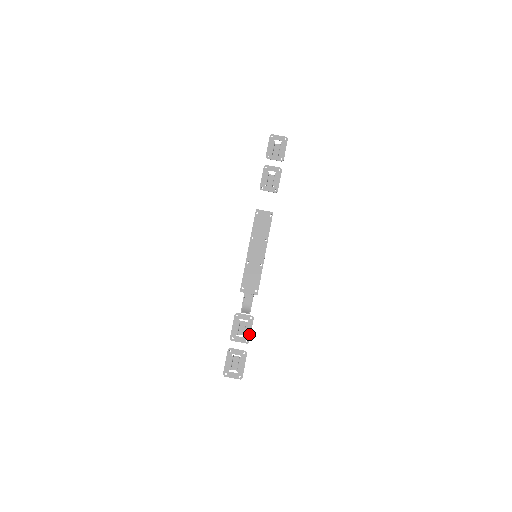
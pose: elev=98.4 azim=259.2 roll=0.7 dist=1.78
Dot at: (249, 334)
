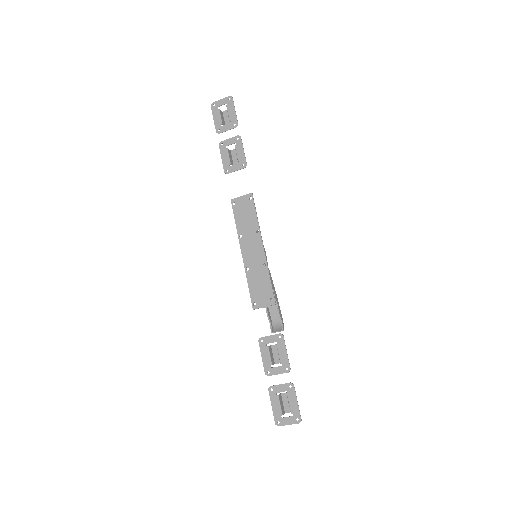
Dot at: (286, 359)
